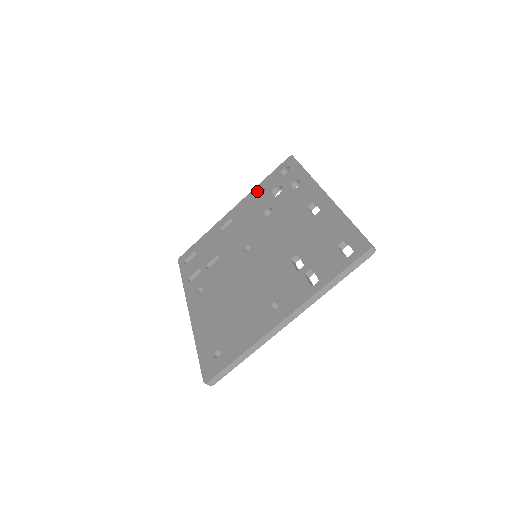
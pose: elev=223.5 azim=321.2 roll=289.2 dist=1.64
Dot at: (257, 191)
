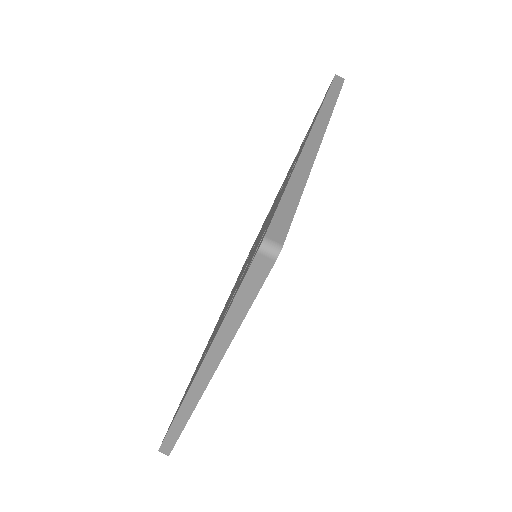
Dot at: occluded
